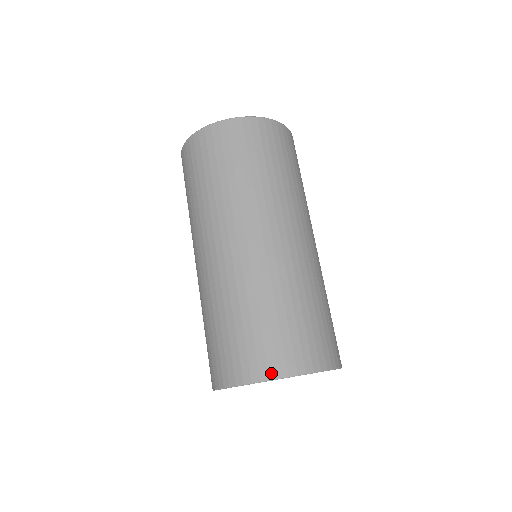
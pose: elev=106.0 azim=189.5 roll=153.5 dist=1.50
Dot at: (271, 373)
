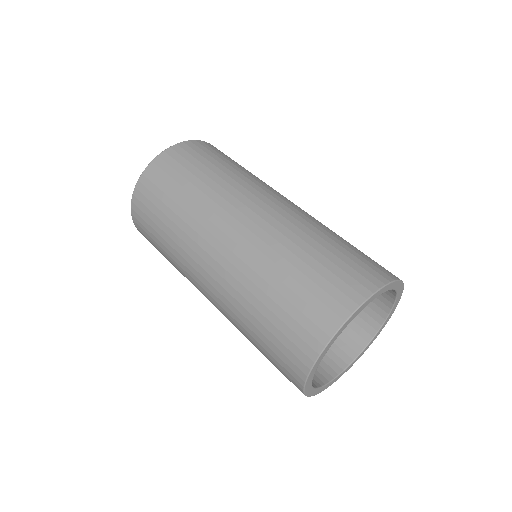
Dot at: (310, 356)
